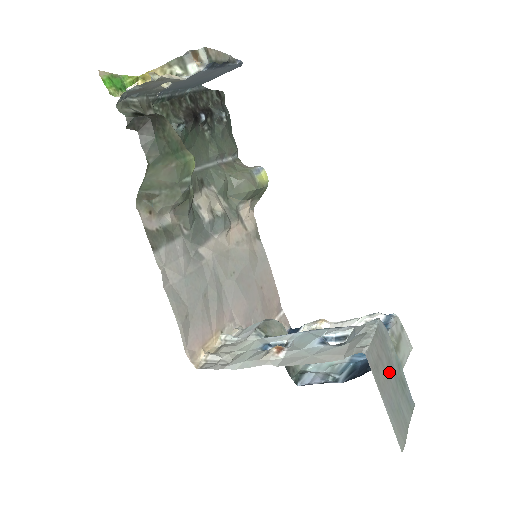
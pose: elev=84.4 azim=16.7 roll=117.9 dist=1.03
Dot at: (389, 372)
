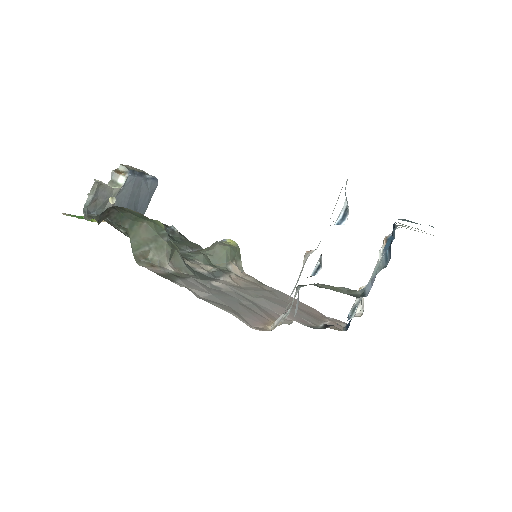
Dot at: occluded
